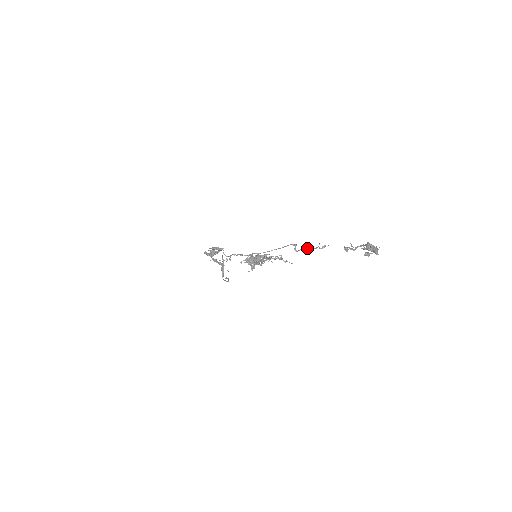
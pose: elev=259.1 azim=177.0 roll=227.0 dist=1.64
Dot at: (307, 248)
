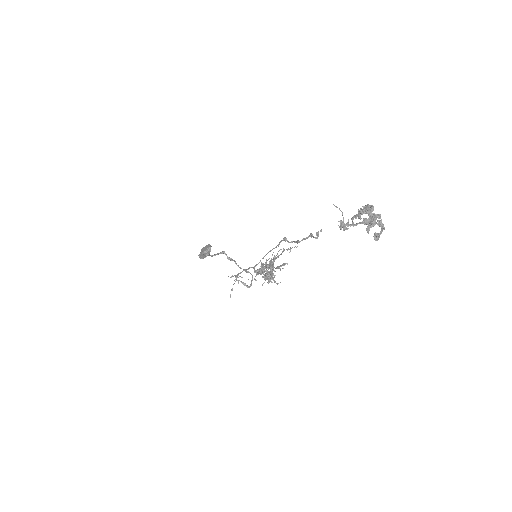
Dot at: occluded
